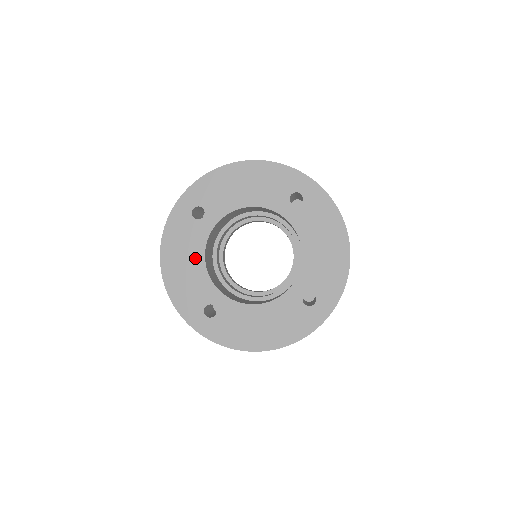
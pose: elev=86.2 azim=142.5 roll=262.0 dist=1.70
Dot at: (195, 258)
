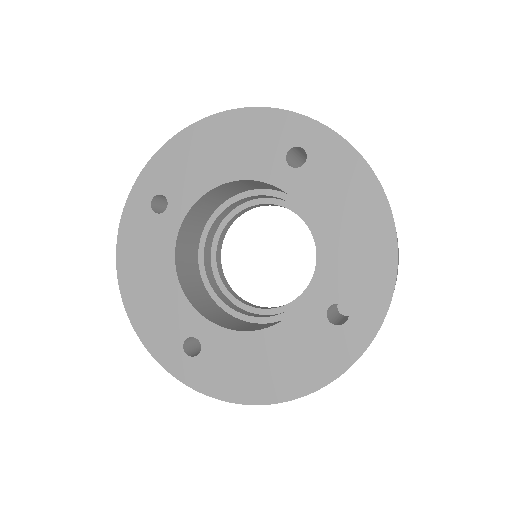
Dot at: (162, 270)
